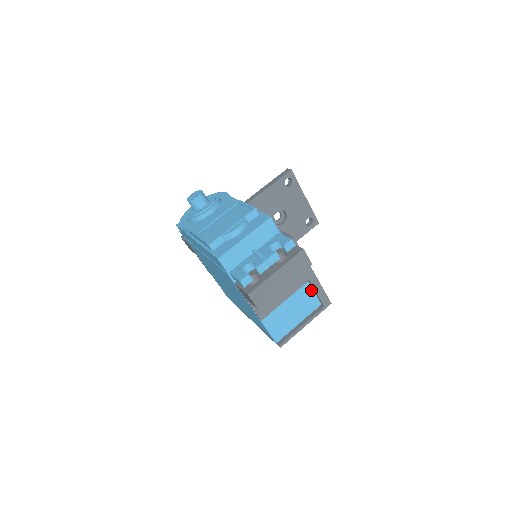
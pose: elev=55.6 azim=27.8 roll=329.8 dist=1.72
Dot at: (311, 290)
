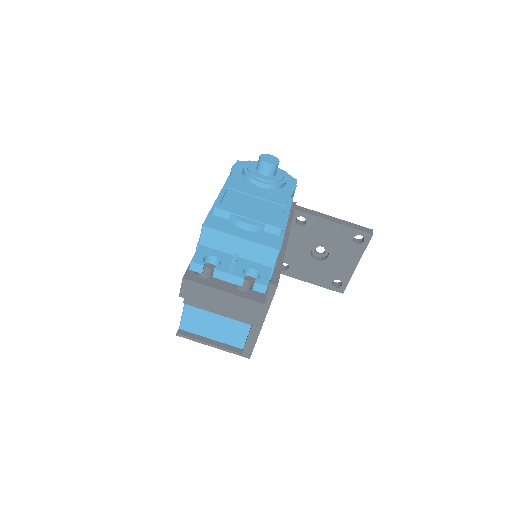
Dot at: (247, 332)
